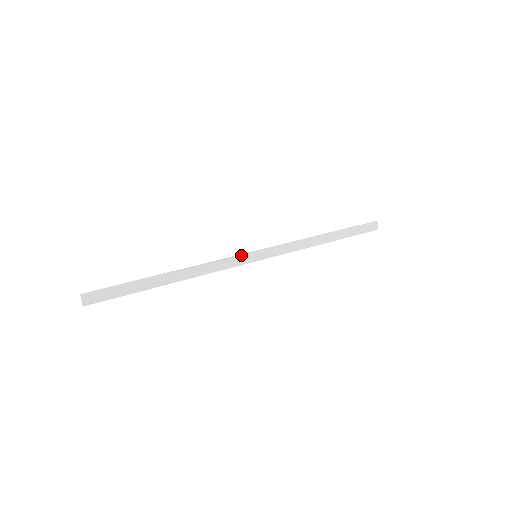
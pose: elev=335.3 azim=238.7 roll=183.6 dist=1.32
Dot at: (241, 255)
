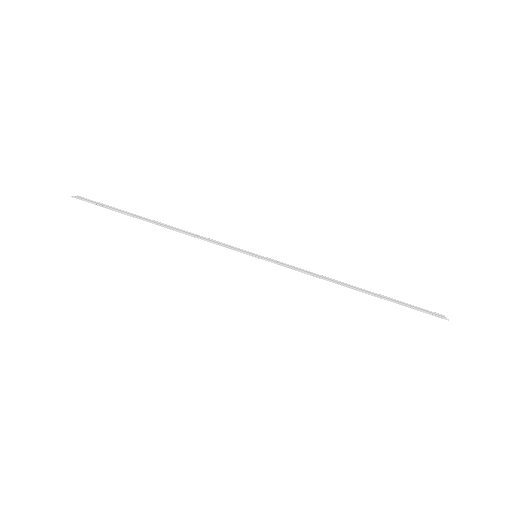
Dot at: occluded
